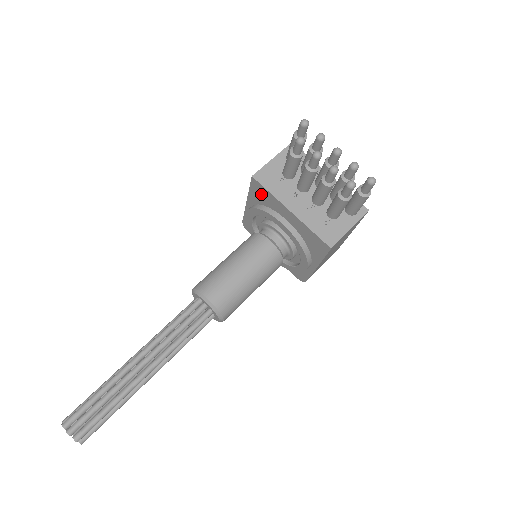
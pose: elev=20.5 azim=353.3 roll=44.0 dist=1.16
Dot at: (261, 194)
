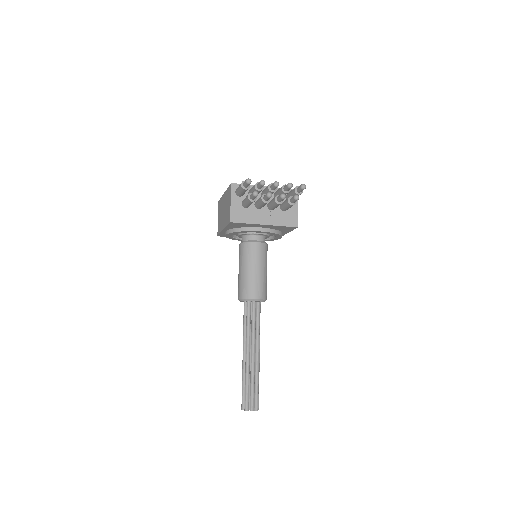
Dot at: (238, 225)
